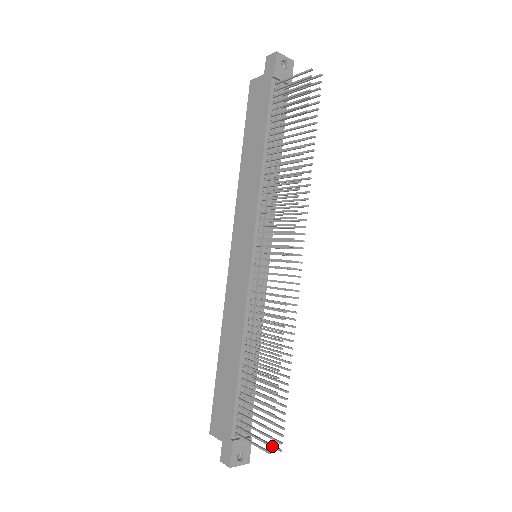
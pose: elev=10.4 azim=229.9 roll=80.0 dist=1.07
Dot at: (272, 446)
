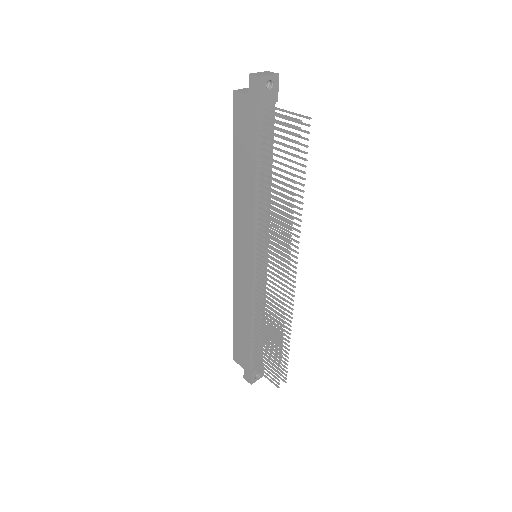
Dot at: occluded
